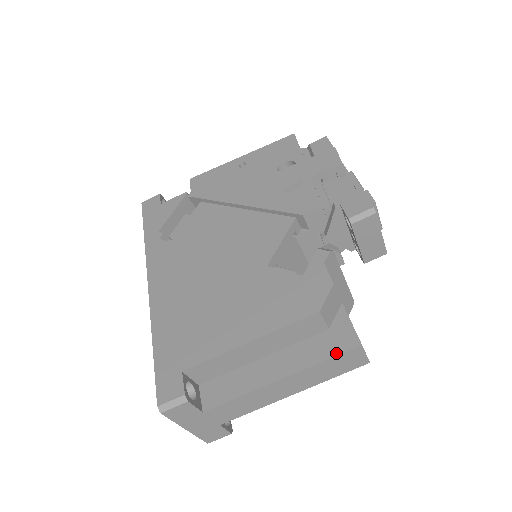
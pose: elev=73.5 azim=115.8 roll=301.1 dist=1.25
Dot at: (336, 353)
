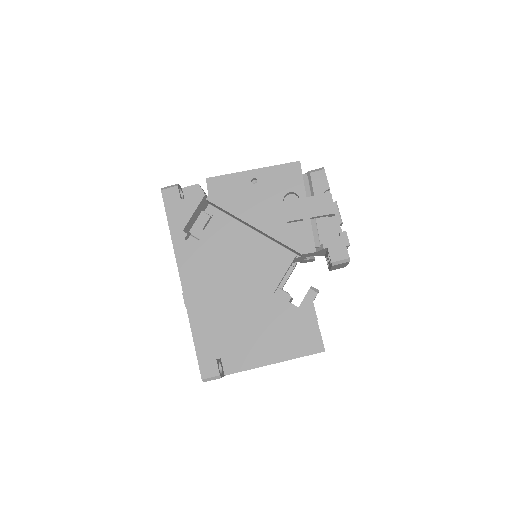
Dot at: (310, 354)
